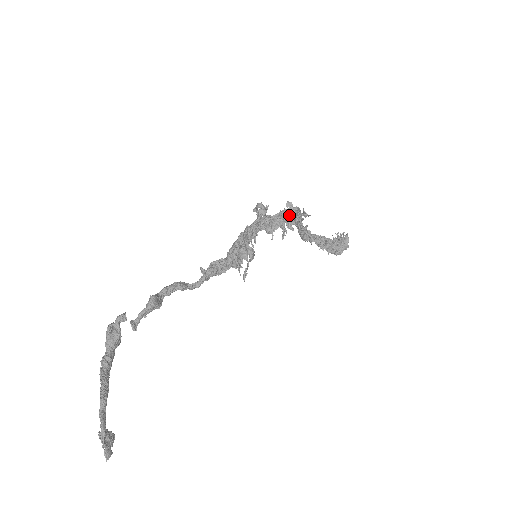
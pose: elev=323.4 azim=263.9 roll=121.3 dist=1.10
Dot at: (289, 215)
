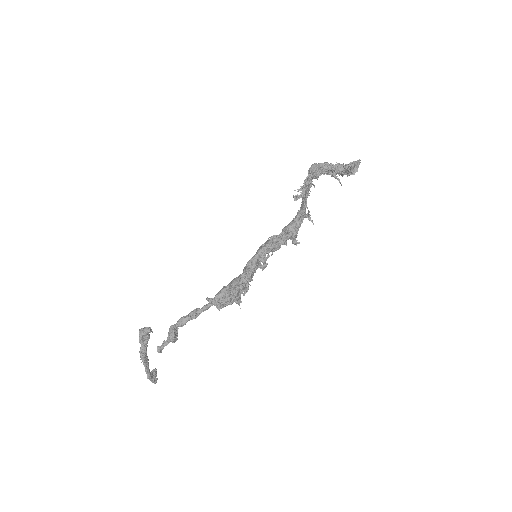
Dot at: (291, 239)
